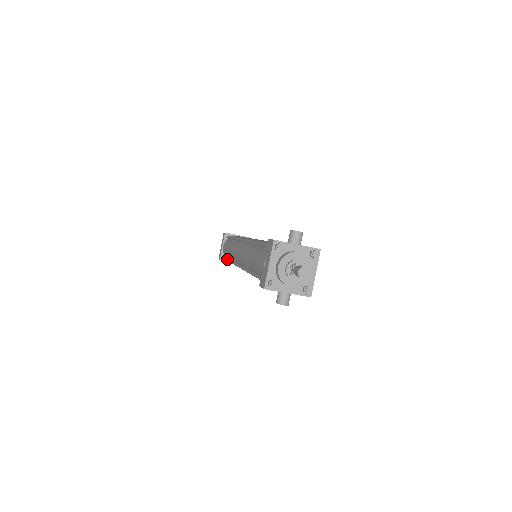
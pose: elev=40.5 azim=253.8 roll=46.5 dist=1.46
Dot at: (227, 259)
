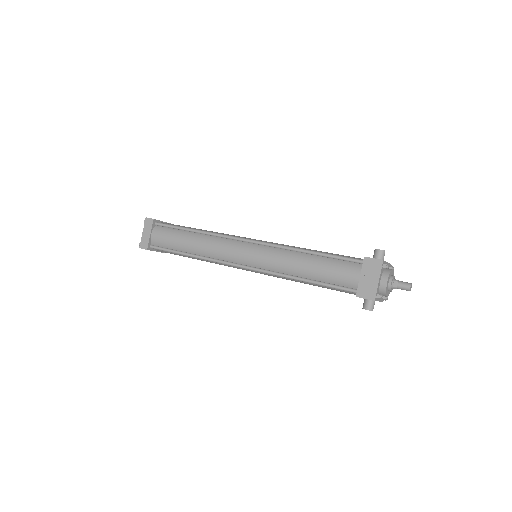
Dot at: (181, 252)
